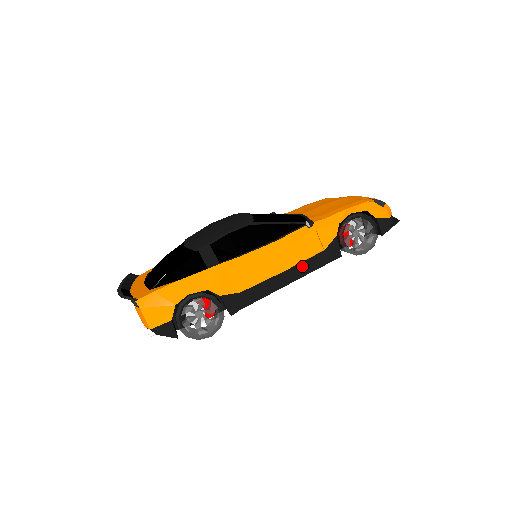
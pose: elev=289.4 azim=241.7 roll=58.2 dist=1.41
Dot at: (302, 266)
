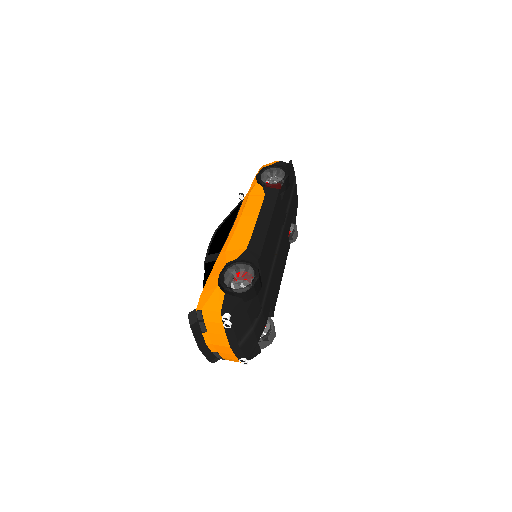
Dot at: (264, 210)
